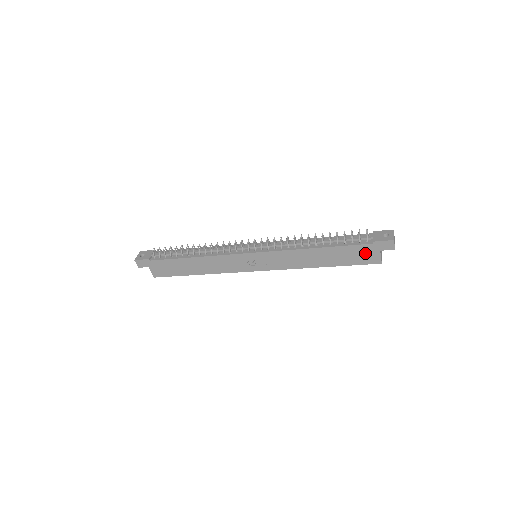
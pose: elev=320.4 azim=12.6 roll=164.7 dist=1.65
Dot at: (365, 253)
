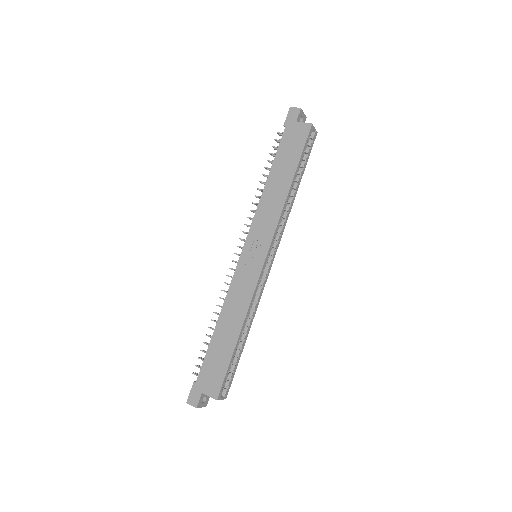
Dot at: (293, 136)
